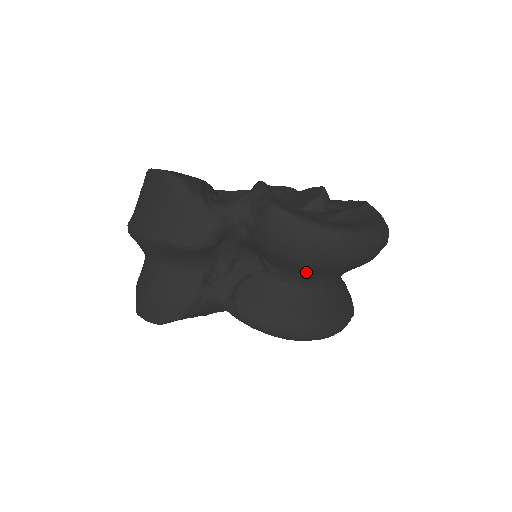
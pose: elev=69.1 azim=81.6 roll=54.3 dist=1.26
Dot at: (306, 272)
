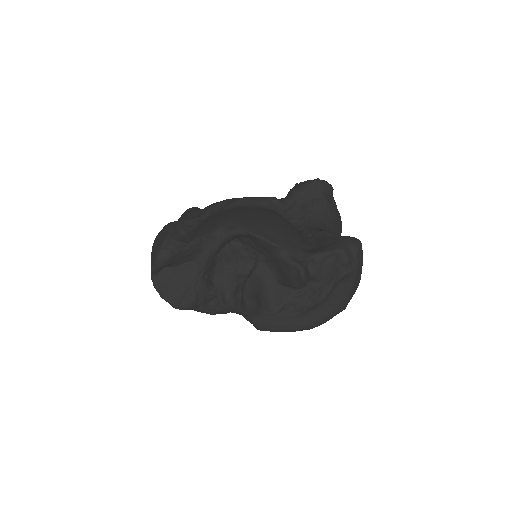
Dot at: occluded
